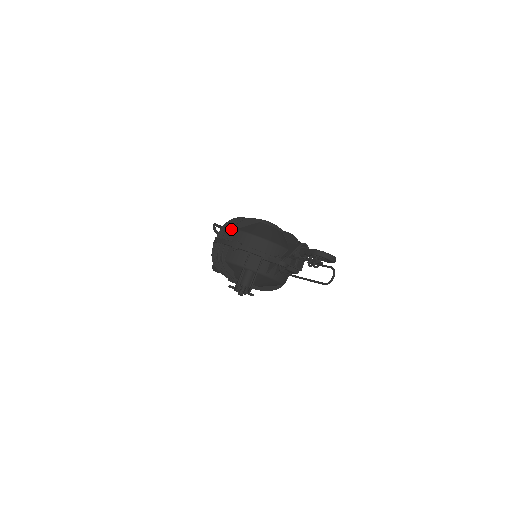
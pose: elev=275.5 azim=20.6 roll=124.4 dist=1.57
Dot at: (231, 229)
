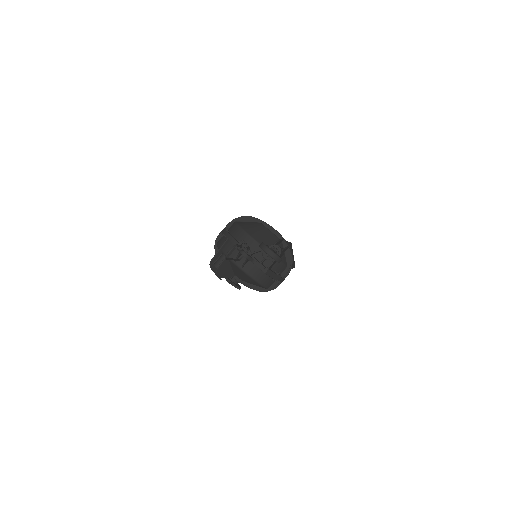
Dot at: occluded
